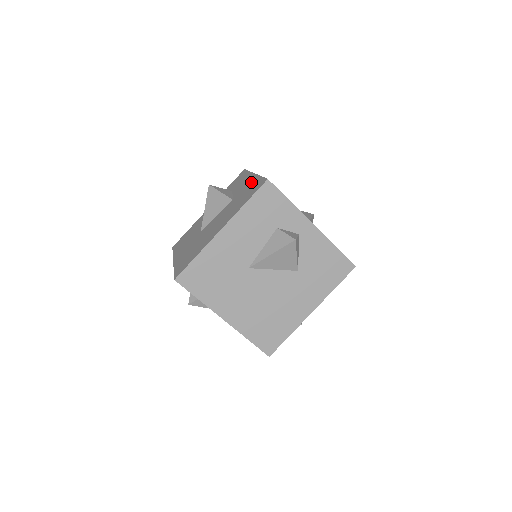
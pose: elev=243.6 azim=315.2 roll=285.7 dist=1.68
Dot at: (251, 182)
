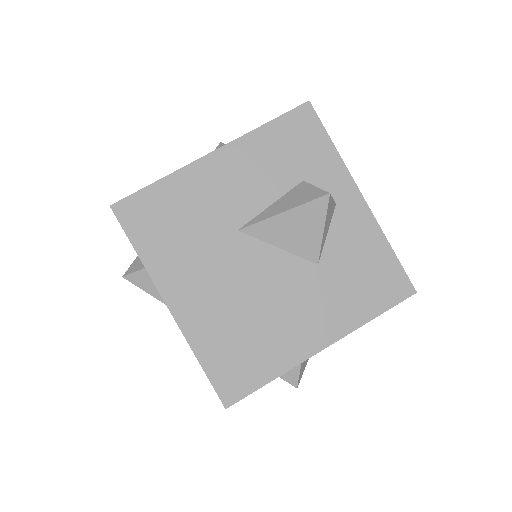
Dot at: occluded
